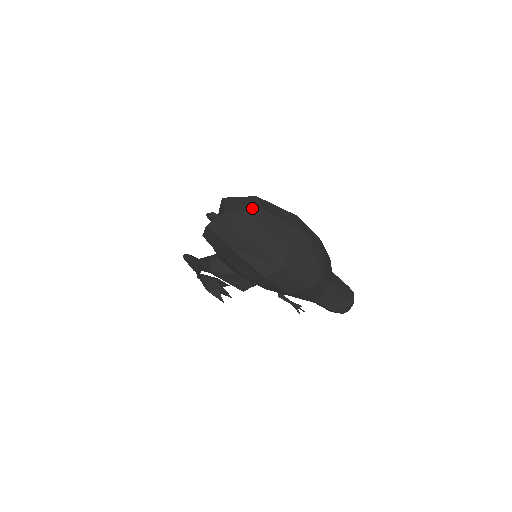
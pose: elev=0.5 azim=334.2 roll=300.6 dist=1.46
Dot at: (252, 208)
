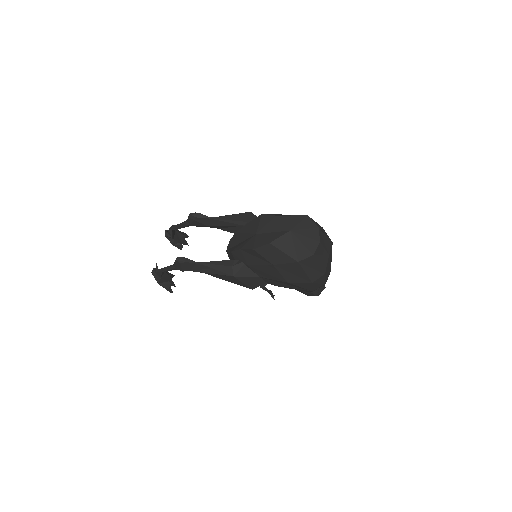
Dot at: (311, 227)
